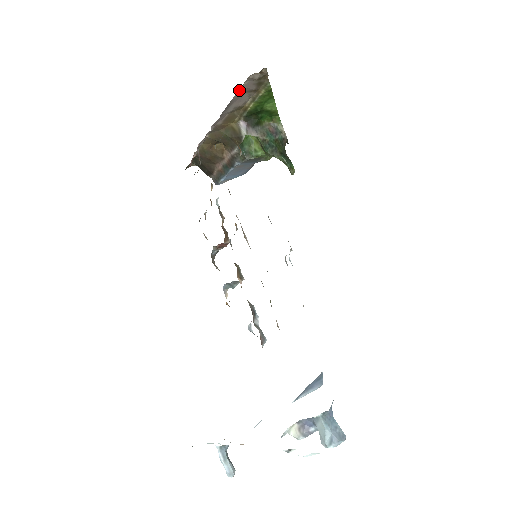
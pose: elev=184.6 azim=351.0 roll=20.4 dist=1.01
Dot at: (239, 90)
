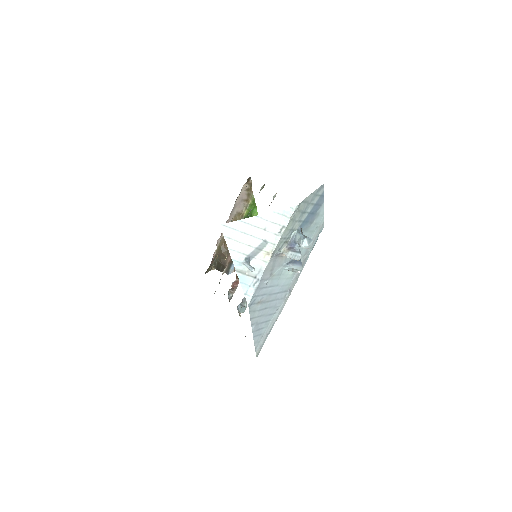
Dot at: (239, 196)
